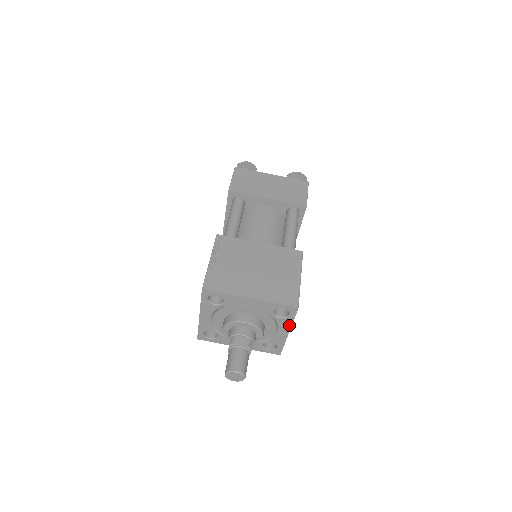
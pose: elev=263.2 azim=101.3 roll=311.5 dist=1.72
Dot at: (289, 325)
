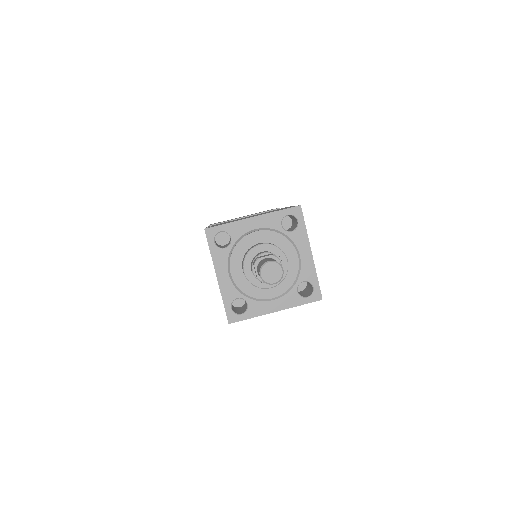
Dot at: (306, 239)
